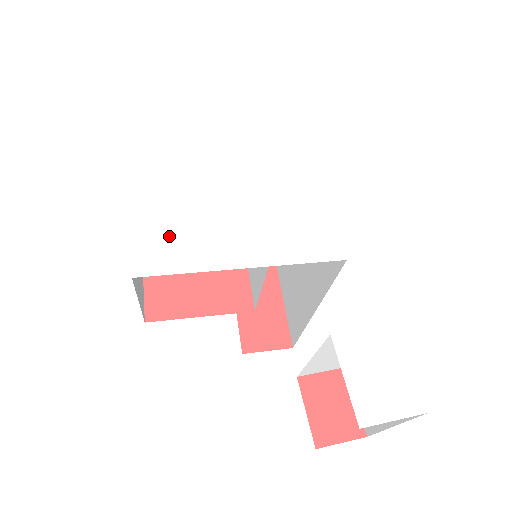
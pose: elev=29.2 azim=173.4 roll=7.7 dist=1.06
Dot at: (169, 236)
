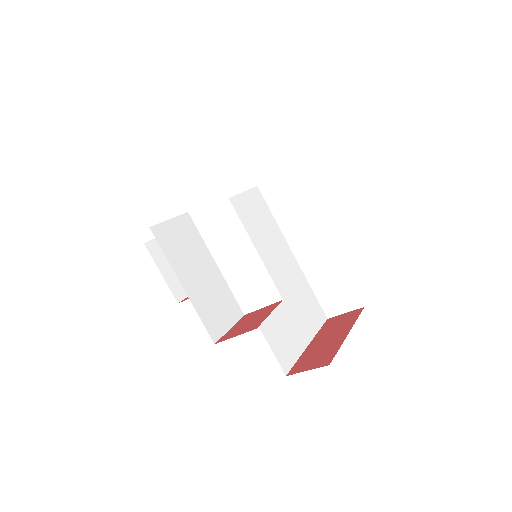
Dot at: occluded
